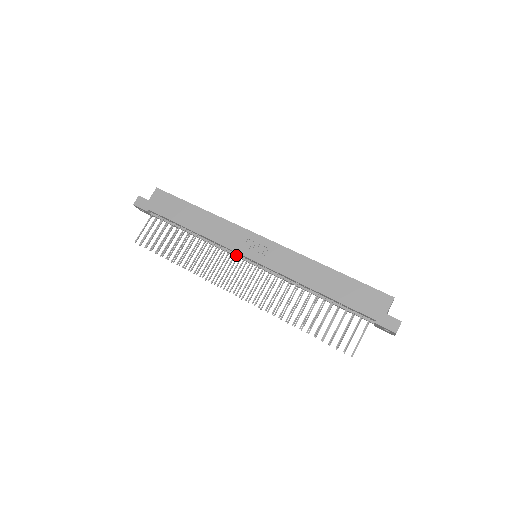
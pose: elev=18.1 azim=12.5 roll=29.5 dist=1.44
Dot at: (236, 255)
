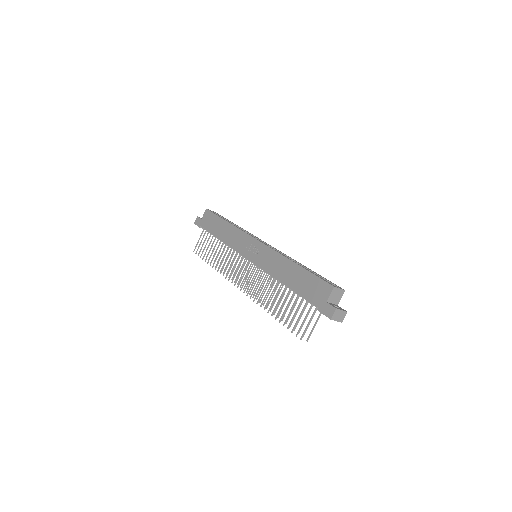
Dot at: occluded
